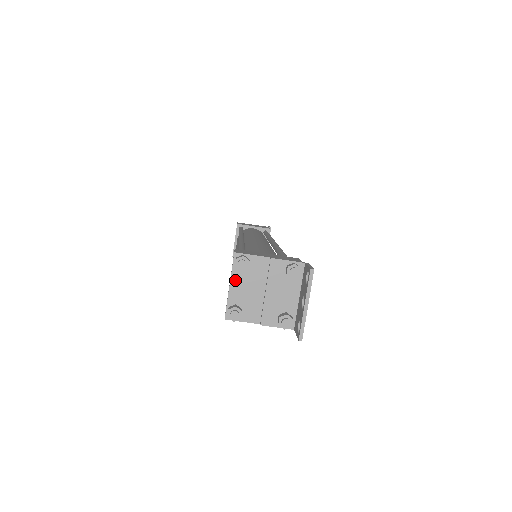
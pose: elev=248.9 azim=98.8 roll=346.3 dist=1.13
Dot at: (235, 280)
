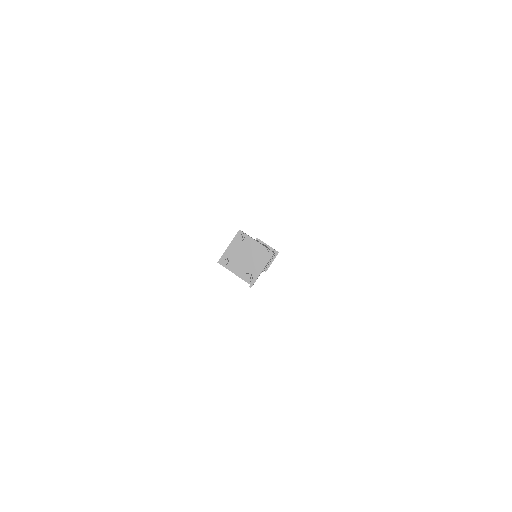
Dot at: (233, 244)
